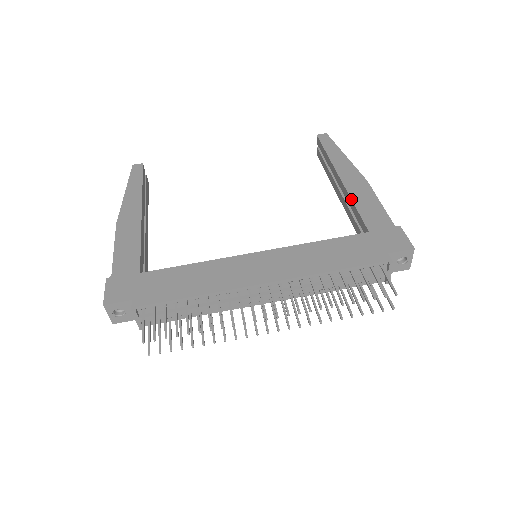
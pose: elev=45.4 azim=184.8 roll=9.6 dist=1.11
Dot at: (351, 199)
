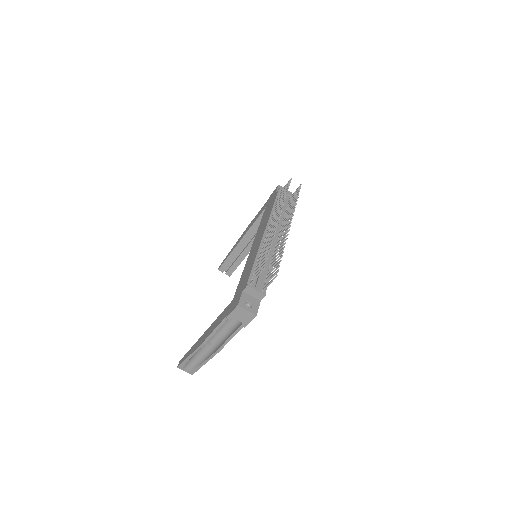
Dot at: (251, 227)
